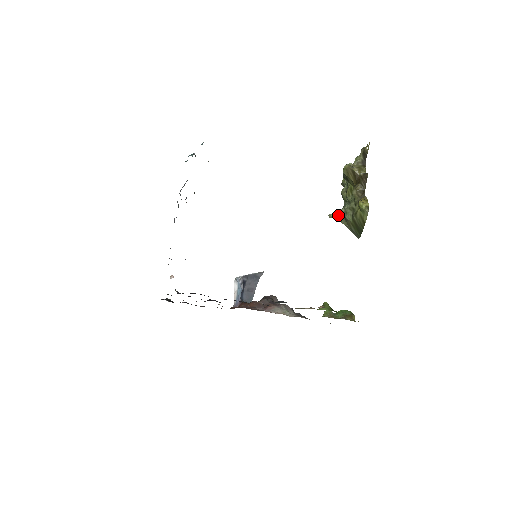
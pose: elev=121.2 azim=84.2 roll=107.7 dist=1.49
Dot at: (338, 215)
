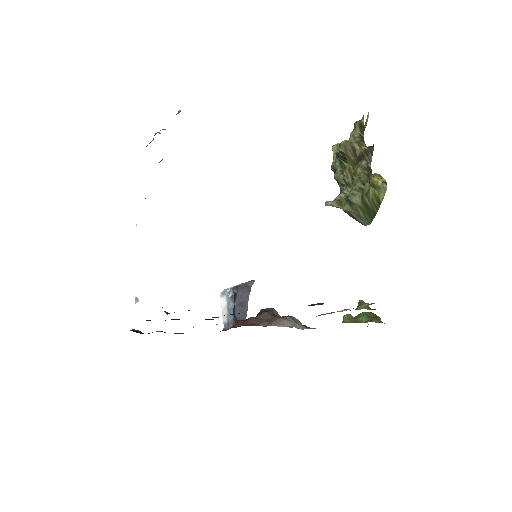
Dot at: (337, 201)
